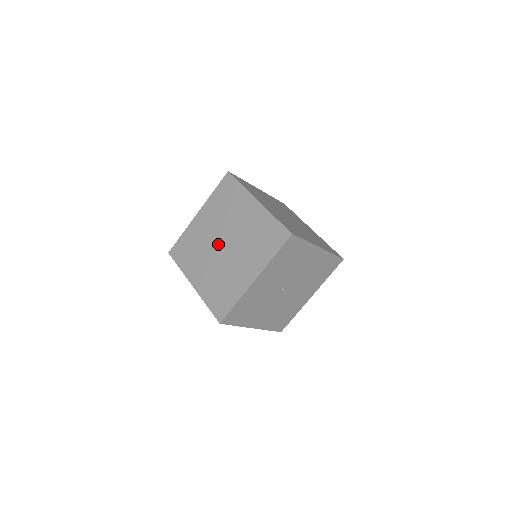
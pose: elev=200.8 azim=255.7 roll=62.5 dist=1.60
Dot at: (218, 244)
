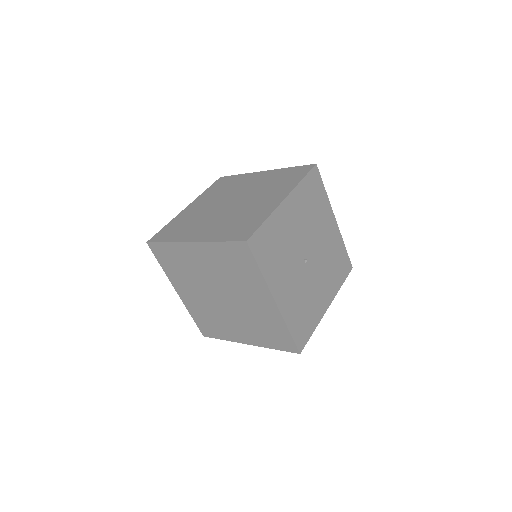
Dot at: (218, 301)
